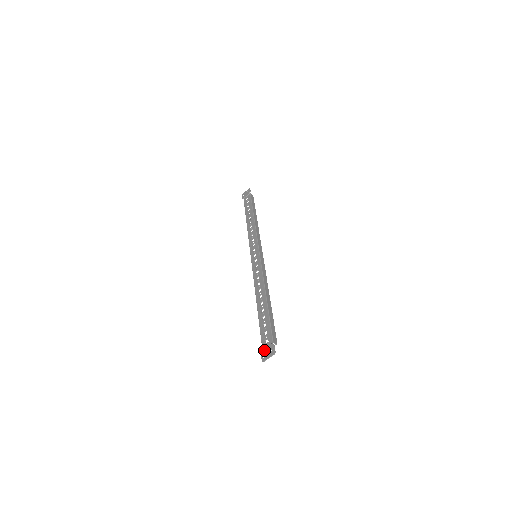
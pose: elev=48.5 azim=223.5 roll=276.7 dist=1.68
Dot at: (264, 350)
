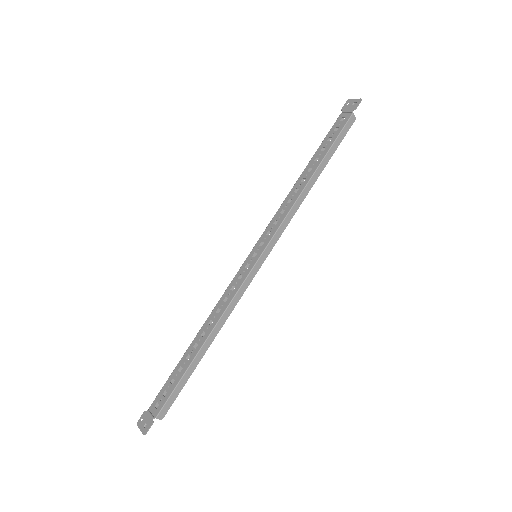
Dot at: (147, 413)
